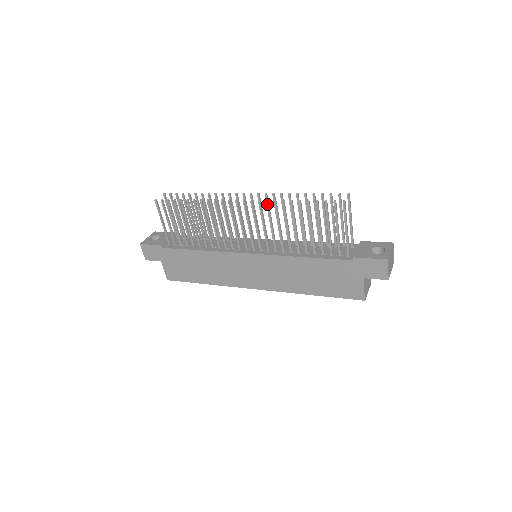
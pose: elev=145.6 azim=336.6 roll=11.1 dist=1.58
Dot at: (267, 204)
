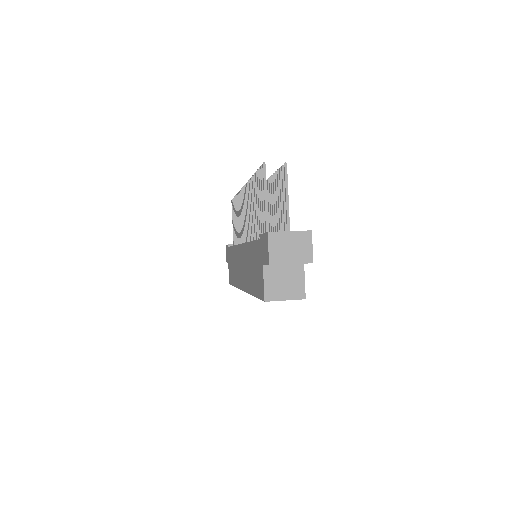
Dot at: (248, 184)
